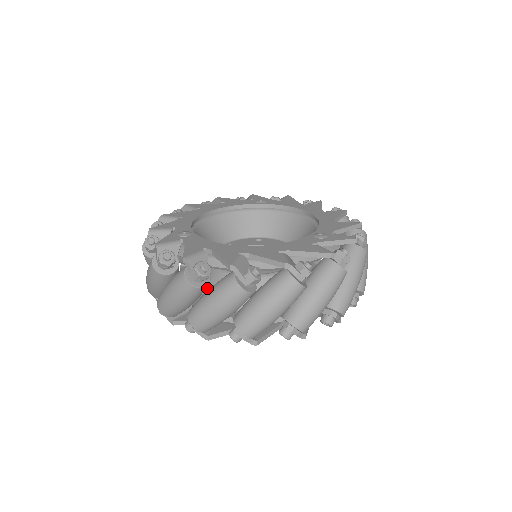
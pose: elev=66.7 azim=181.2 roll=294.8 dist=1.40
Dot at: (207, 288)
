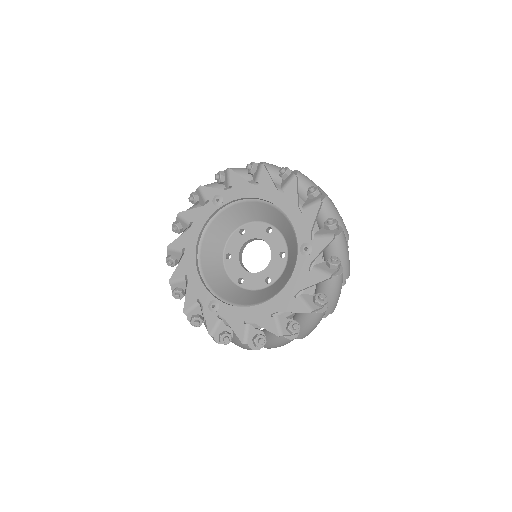
Dot at: occluded
